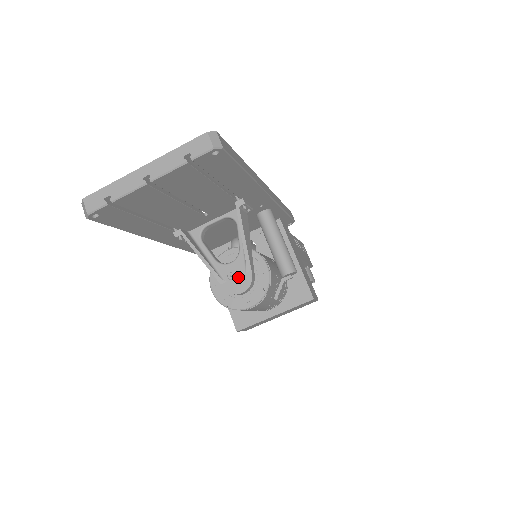
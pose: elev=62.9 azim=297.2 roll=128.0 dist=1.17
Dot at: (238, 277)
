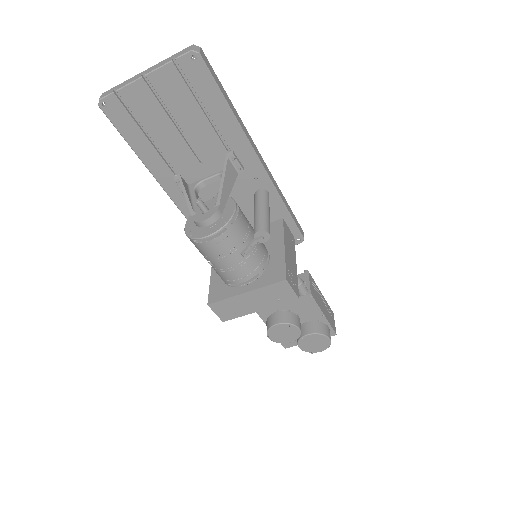
Dot at: (206, 208)
